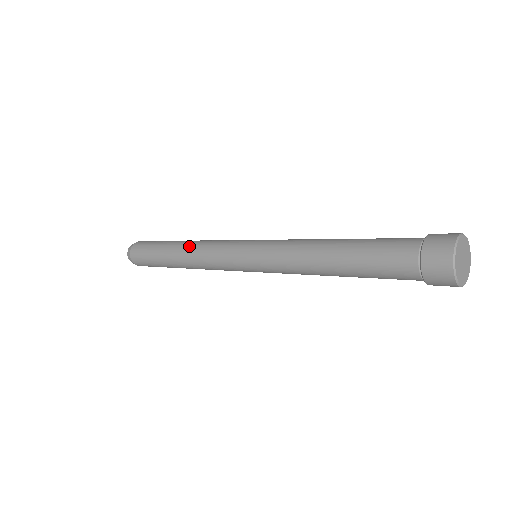
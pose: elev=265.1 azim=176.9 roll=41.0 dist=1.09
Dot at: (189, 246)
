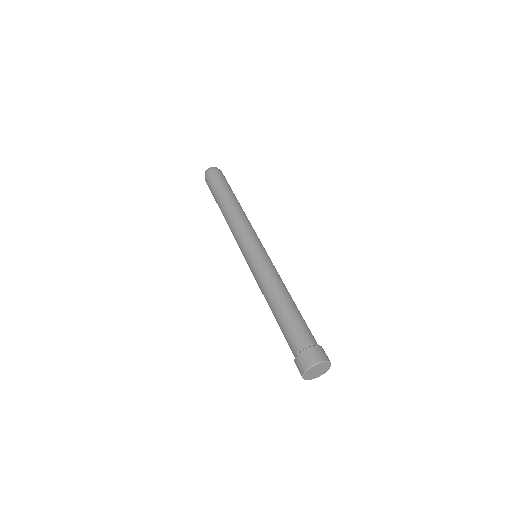
Dot at: (235, 210)
